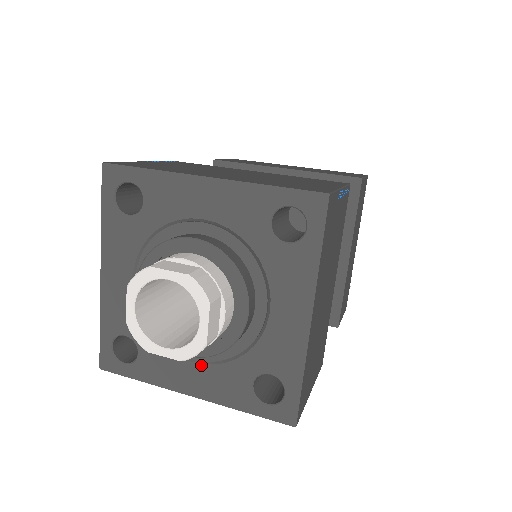
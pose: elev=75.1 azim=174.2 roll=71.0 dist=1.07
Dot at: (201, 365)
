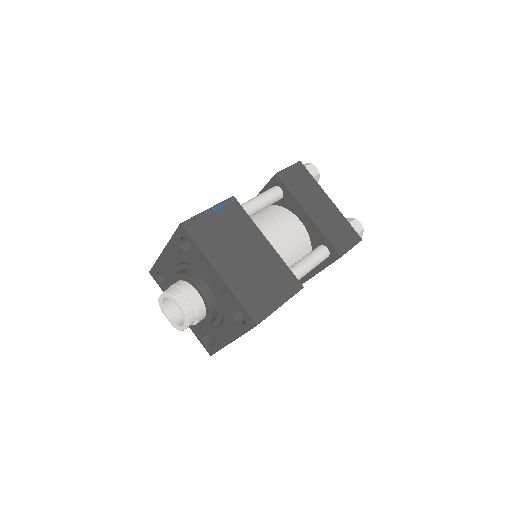
Dot at: occluded
